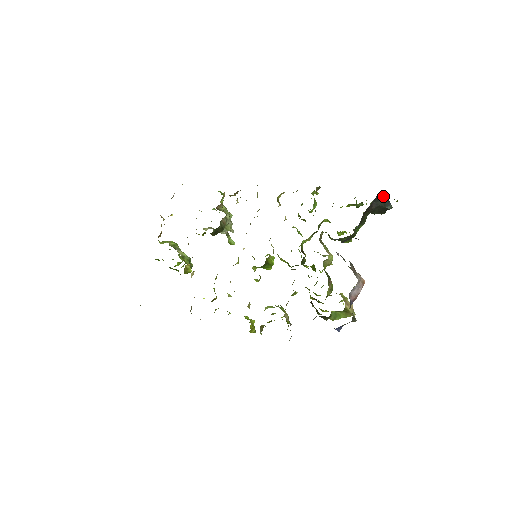
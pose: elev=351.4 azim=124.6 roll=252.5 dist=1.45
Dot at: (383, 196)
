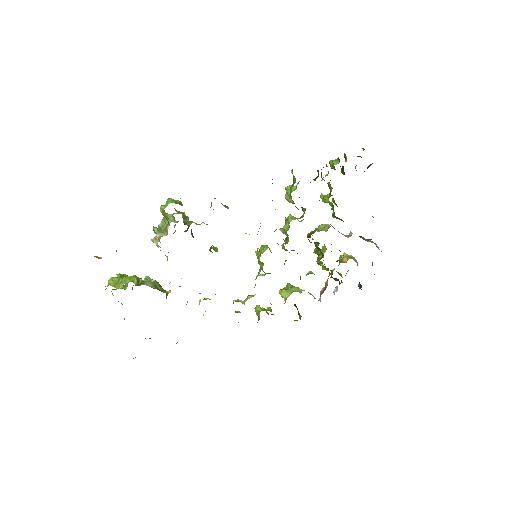
Dot at: occluded
